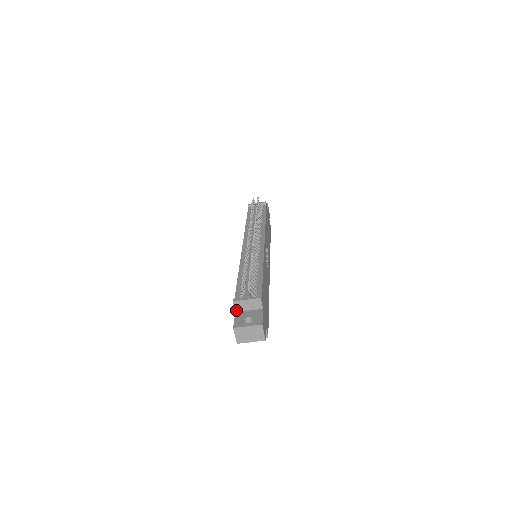
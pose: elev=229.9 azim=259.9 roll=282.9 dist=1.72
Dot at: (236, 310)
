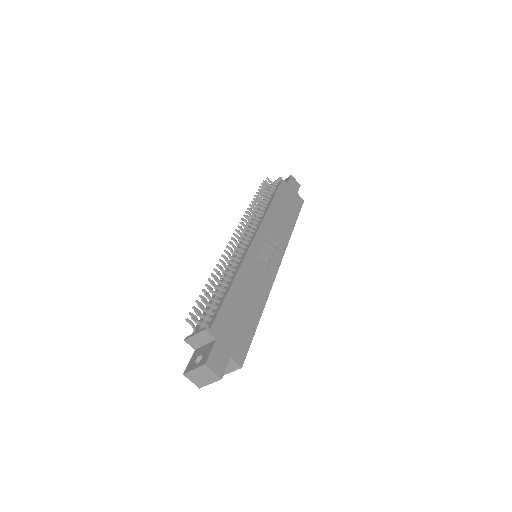
Dot at: (194, 348)
